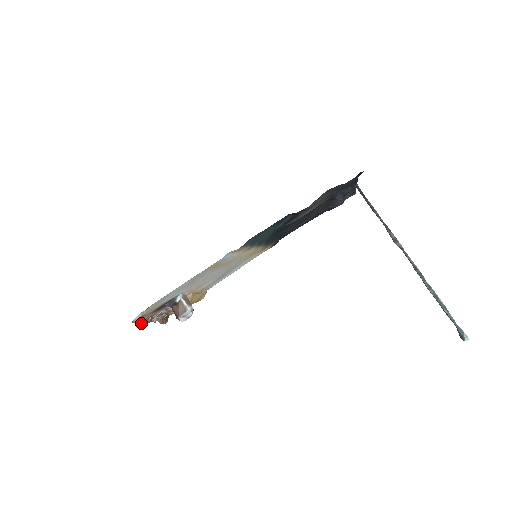
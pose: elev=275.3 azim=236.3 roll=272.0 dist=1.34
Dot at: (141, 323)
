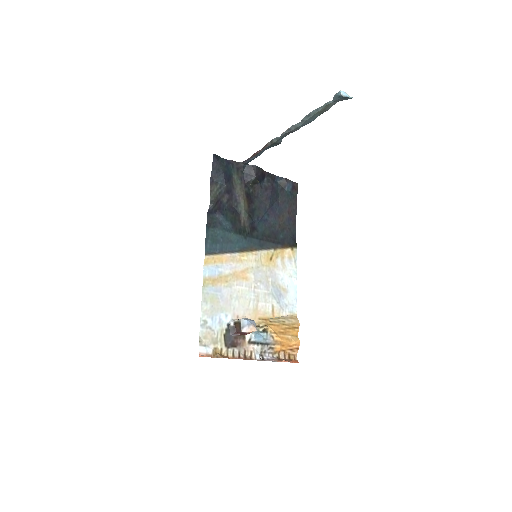
Dot at: (222, 357)
